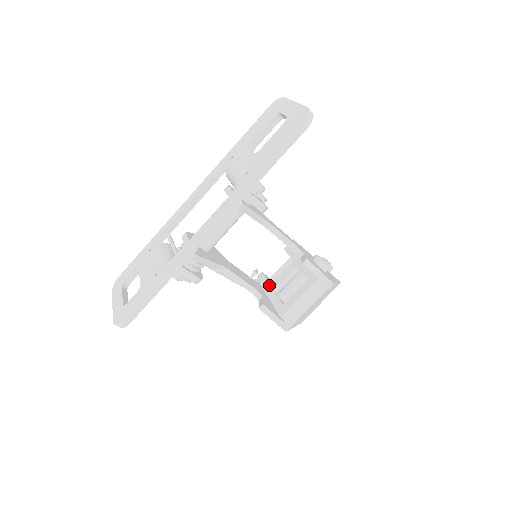
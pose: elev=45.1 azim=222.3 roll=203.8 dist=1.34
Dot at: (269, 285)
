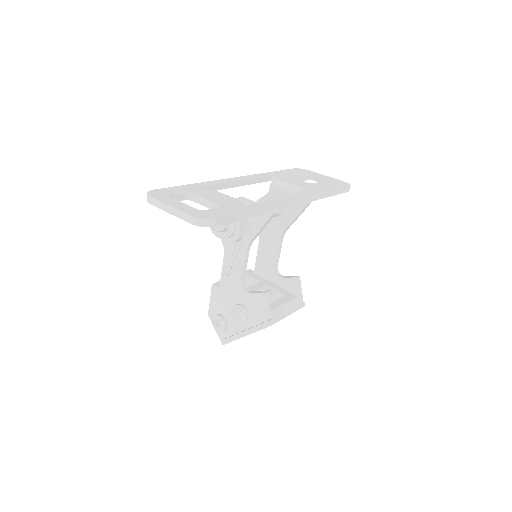
Dot at: occluded
